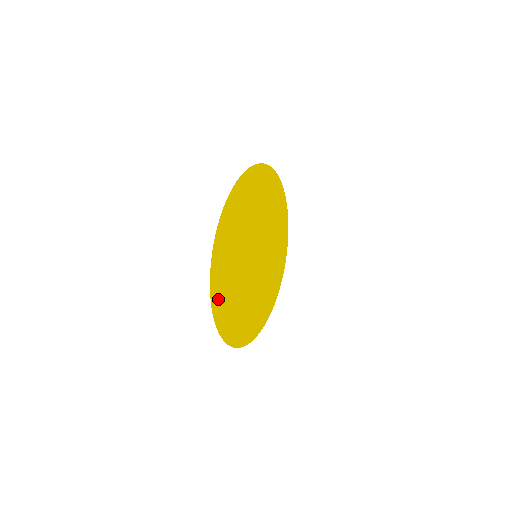
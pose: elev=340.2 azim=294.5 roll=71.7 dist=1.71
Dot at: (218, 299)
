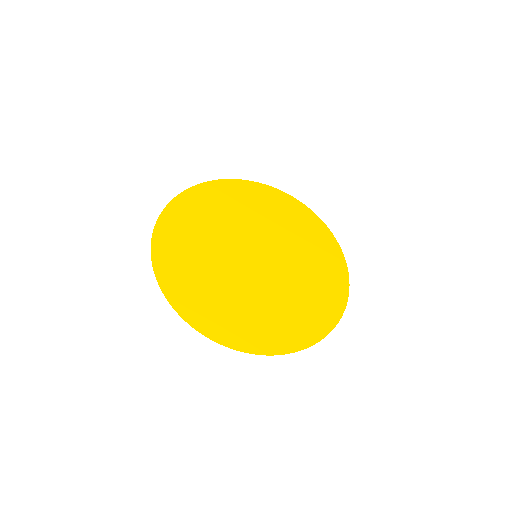
Dot at: (169, 230)
